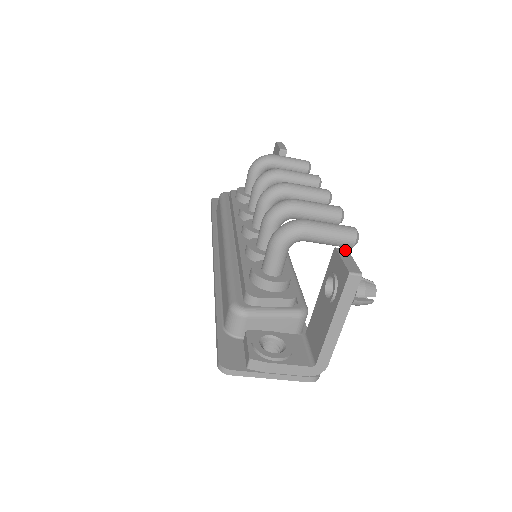
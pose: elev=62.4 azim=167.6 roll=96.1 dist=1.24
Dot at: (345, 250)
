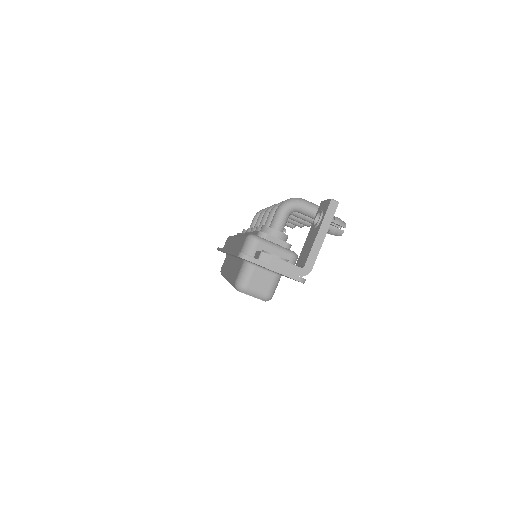
Dot at: occluded
